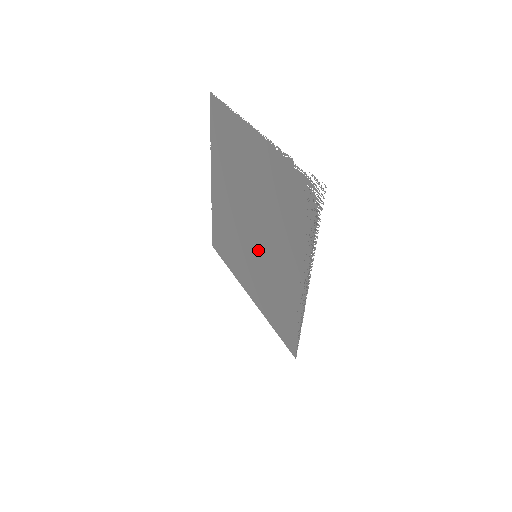
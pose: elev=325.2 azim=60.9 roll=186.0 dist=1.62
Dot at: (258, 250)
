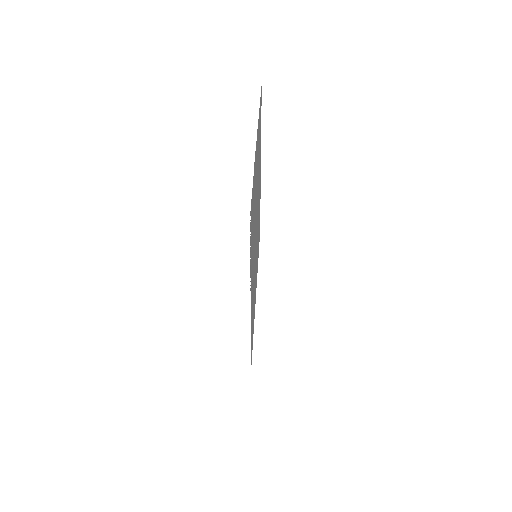
Dot at: occluded
